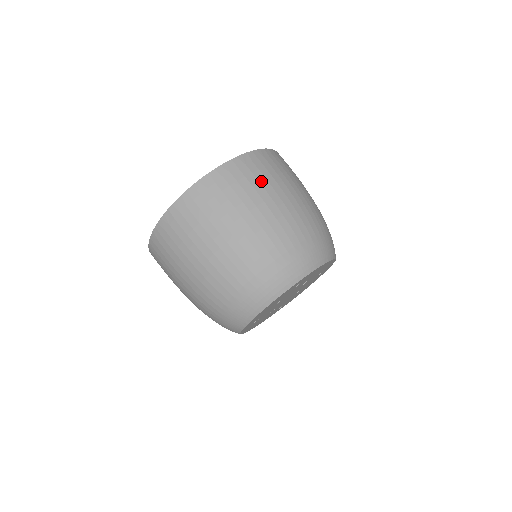
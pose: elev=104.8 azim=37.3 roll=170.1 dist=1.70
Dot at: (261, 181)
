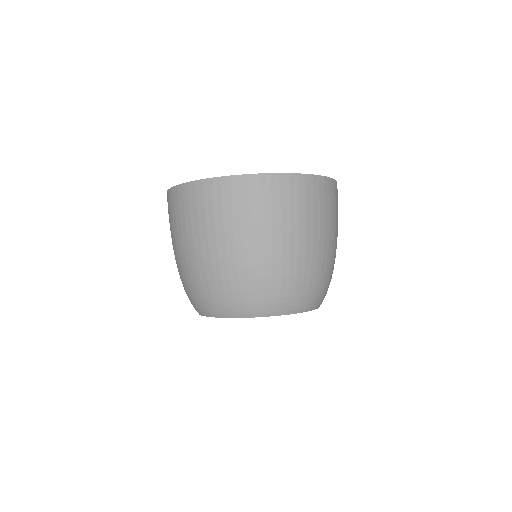
Dot at: (207, 216)
